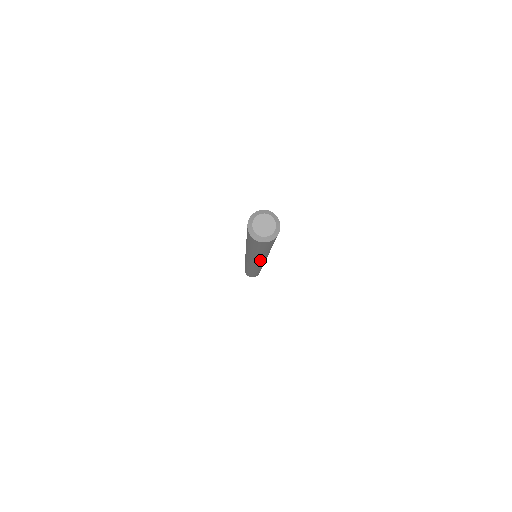
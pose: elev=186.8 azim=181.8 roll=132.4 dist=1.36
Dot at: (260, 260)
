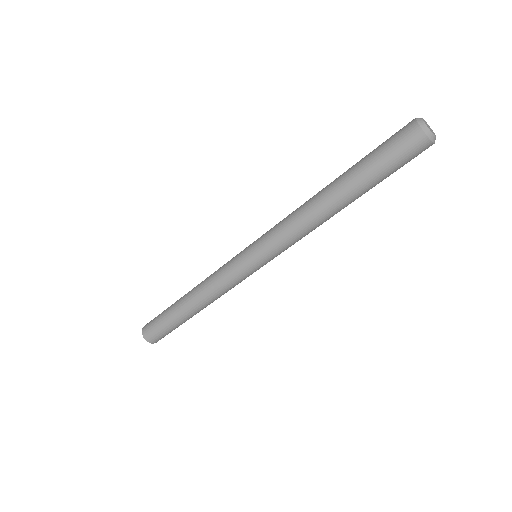
Dot at: (303, 229)
